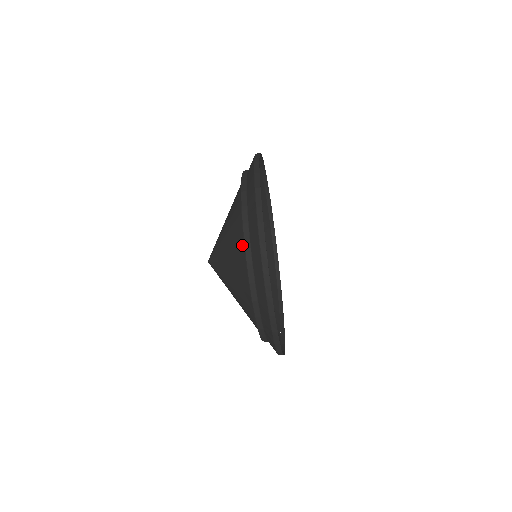
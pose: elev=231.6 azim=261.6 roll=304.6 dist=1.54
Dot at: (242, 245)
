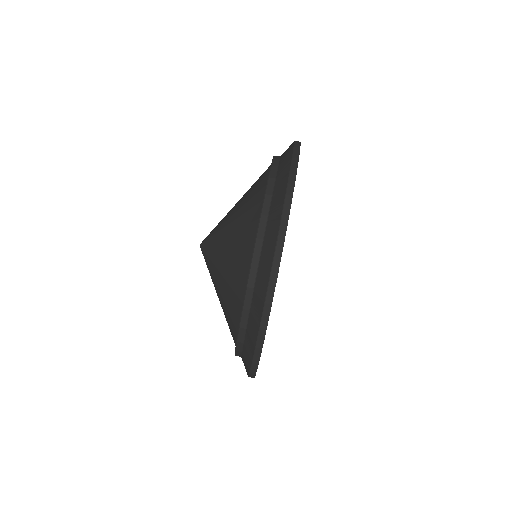
Dot at: (265, 177)
